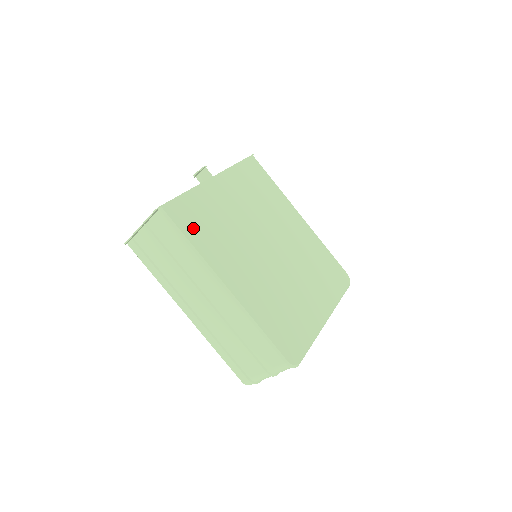
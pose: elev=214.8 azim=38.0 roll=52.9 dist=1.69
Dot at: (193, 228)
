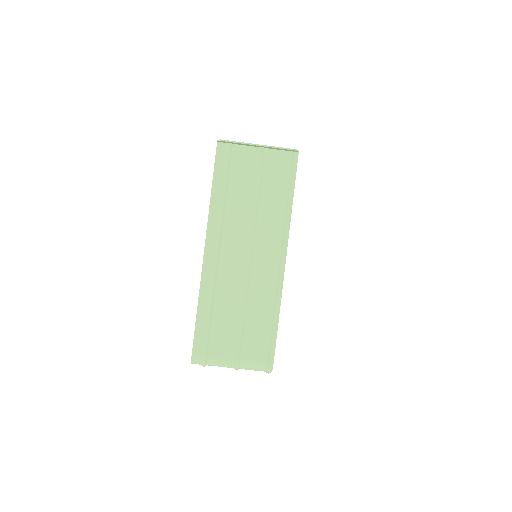
Dot at: occluded
